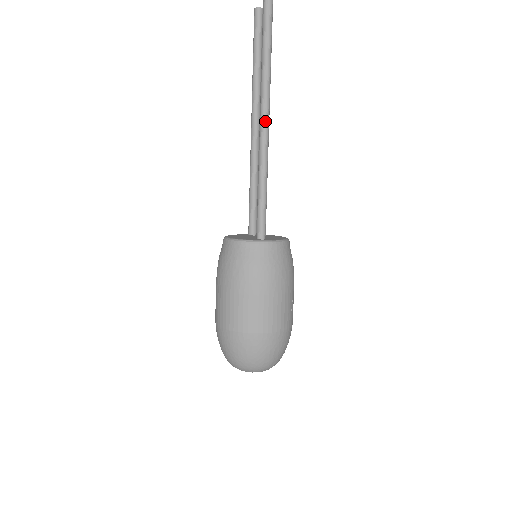
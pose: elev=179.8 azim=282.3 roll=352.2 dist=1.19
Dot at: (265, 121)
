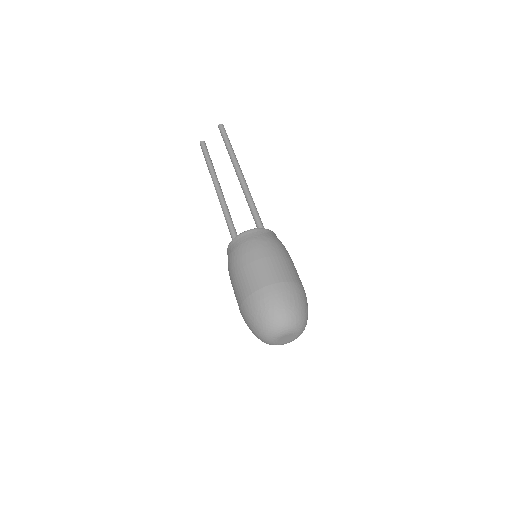
Dot at: (242, 174)
